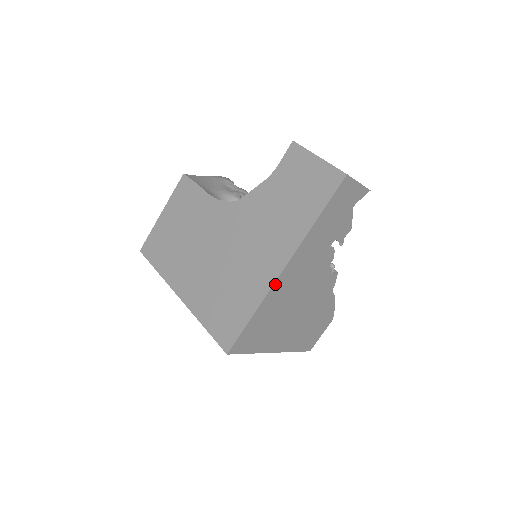
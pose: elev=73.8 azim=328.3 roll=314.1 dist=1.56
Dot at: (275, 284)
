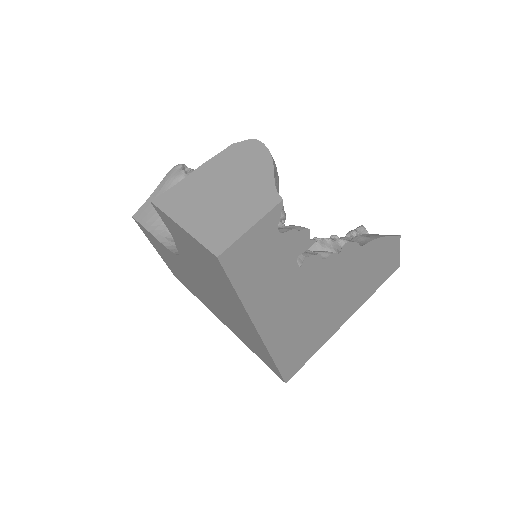
Dot at: (267, 343)
